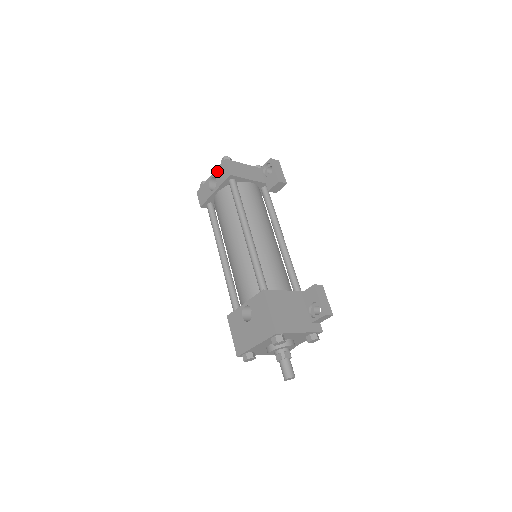
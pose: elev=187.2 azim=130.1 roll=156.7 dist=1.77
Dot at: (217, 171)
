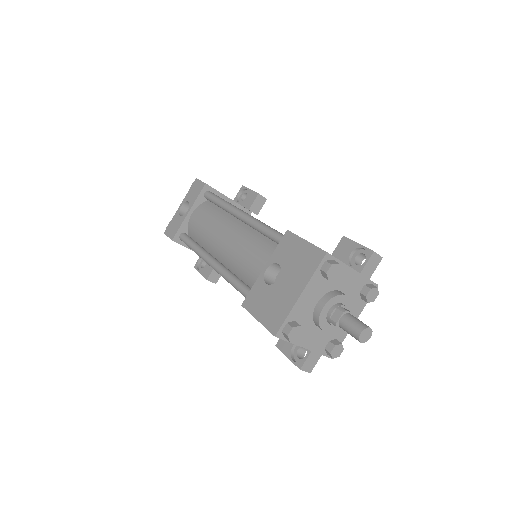
Dot at: (188, 195)
